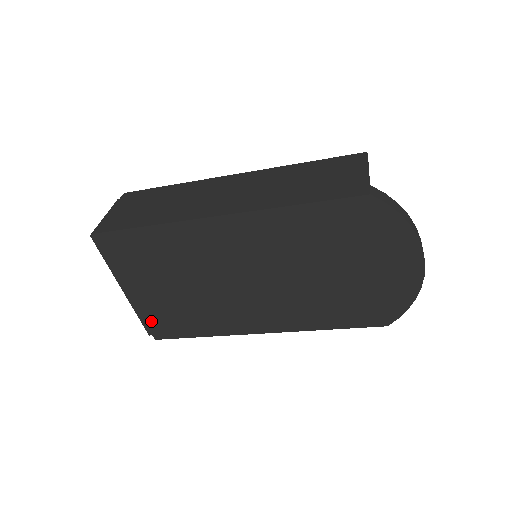
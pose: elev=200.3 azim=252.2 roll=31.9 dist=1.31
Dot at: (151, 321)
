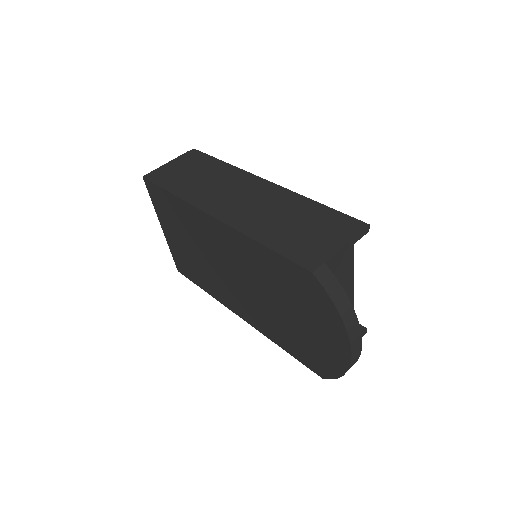
Dot at: (175, 257)
